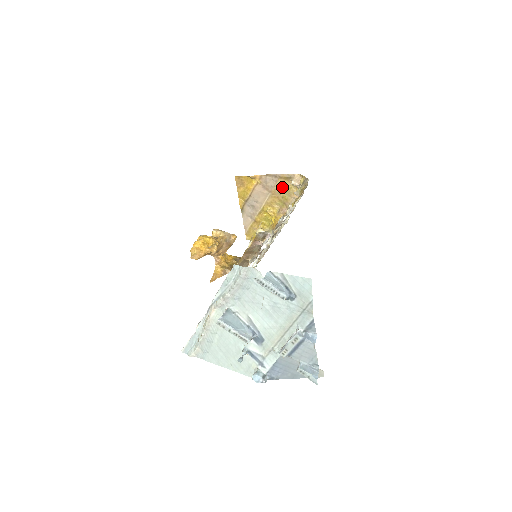
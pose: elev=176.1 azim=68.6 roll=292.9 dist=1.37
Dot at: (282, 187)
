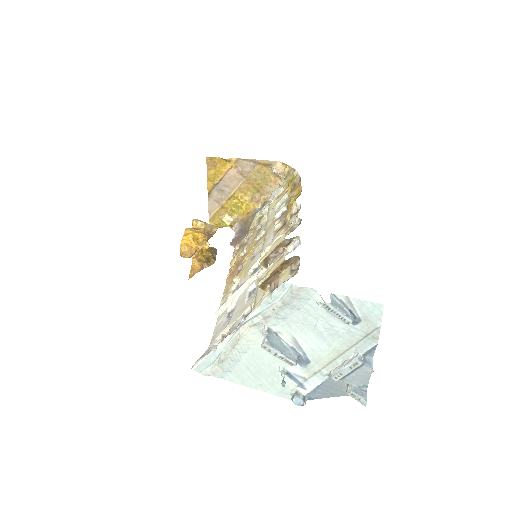
Dot at: (259, 174)
